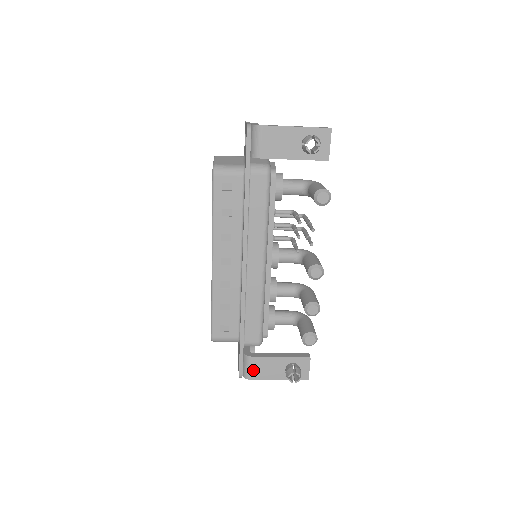
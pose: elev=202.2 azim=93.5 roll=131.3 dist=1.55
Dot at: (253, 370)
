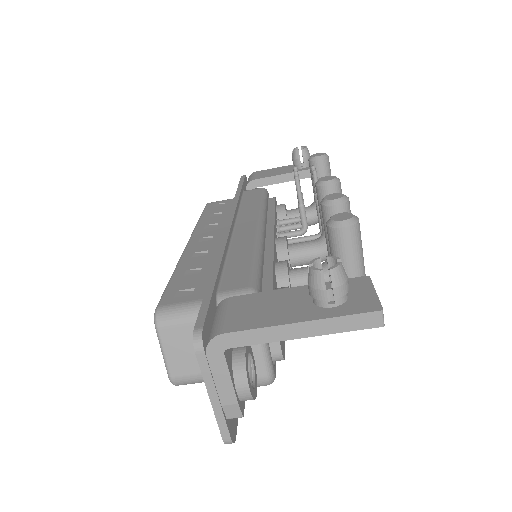
Dot at: (230, 316)
